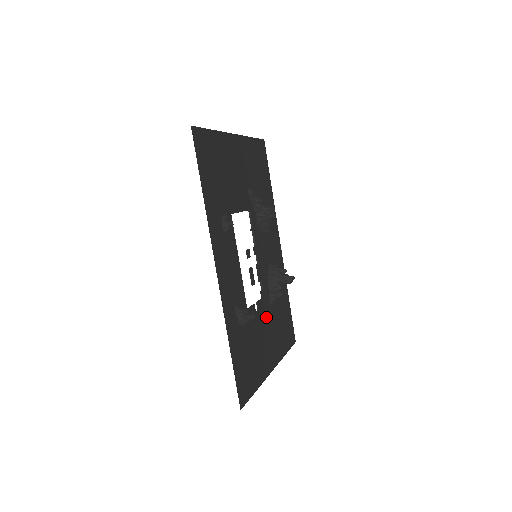
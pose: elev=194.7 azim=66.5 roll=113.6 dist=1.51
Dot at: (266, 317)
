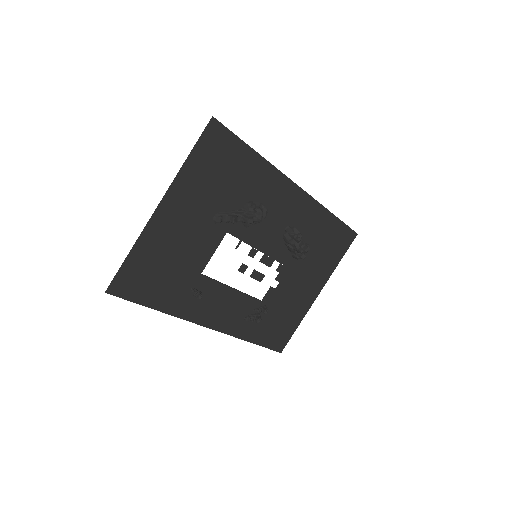
Dot at: (294, 274)
